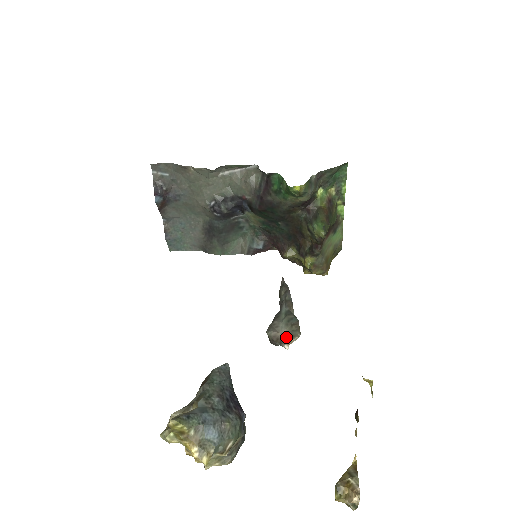
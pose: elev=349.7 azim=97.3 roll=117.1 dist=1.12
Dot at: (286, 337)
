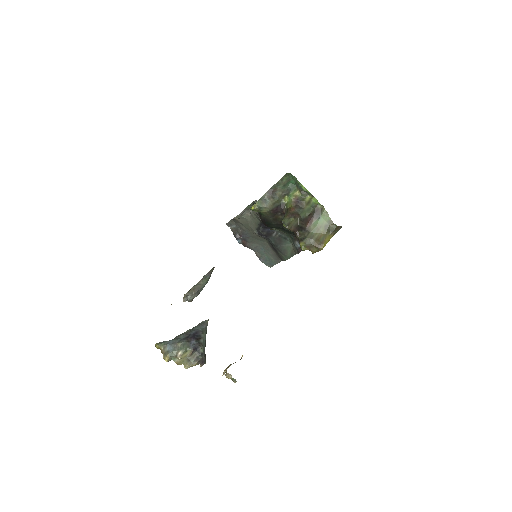
Dot at: (185, 296)
